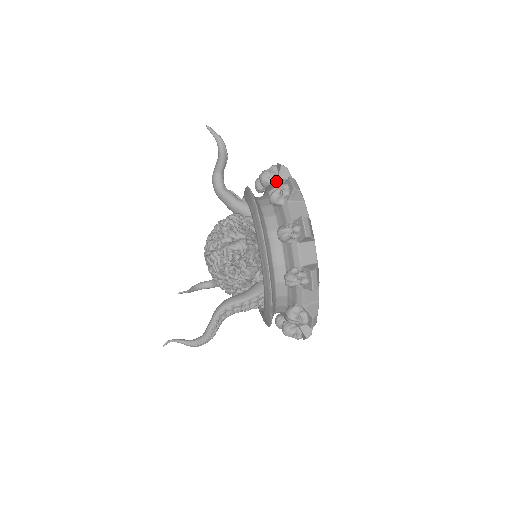
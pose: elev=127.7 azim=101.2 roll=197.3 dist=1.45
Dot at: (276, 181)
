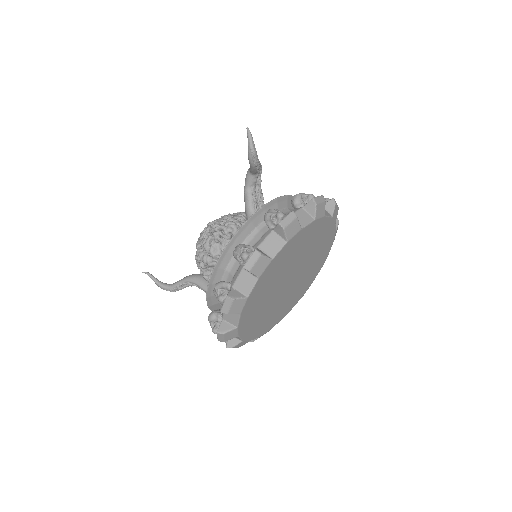
Dot at: (269, 231)
